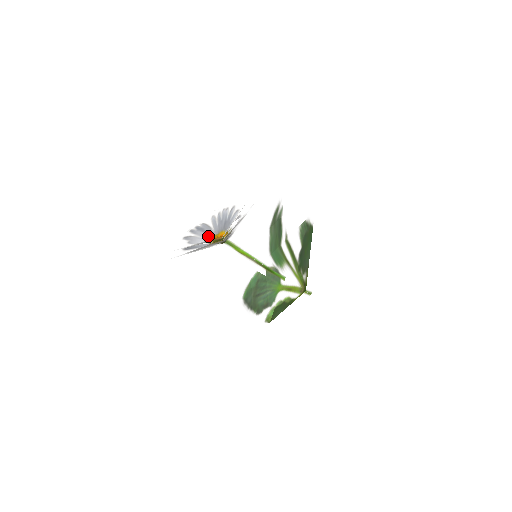
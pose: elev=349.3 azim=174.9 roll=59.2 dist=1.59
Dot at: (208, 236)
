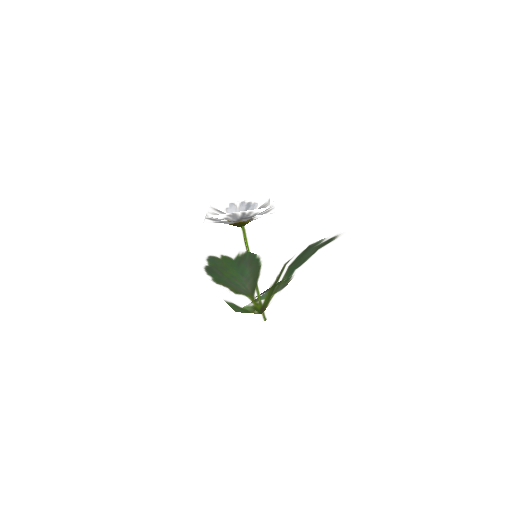
Dot at: occluded
